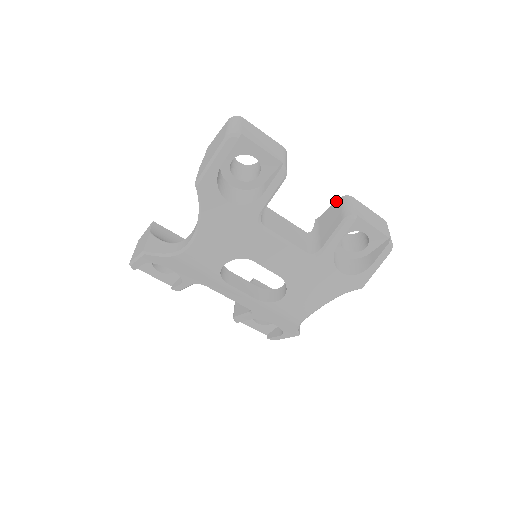
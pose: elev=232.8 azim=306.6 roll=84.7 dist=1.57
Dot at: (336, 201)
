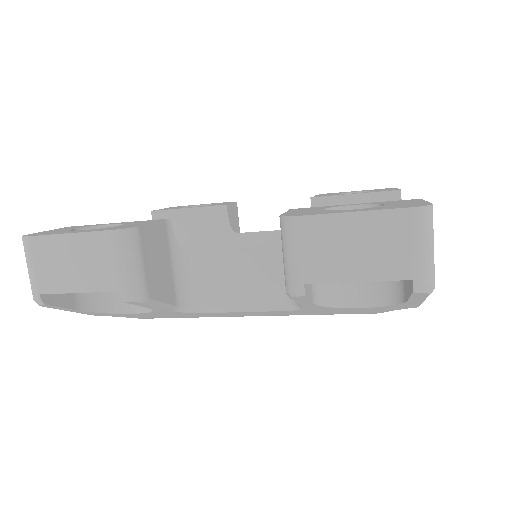
Dot at: occluded
